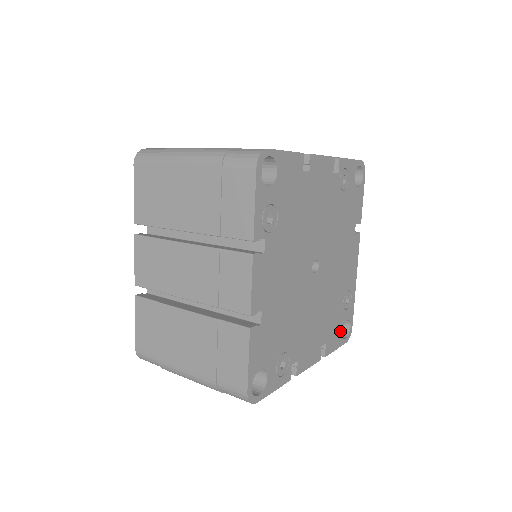
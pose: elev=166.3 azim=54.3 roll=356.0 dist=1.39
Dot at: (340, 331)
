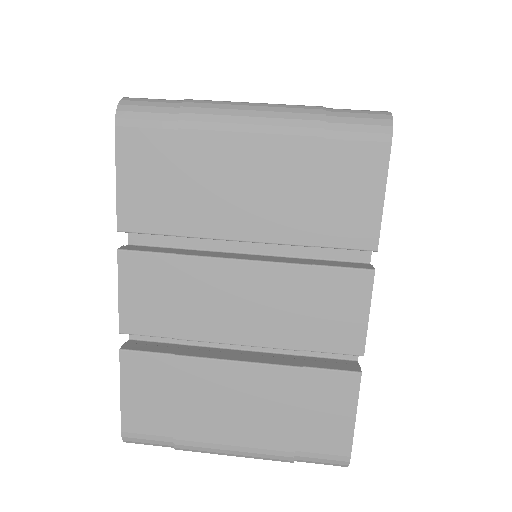
Dot at: occluded
